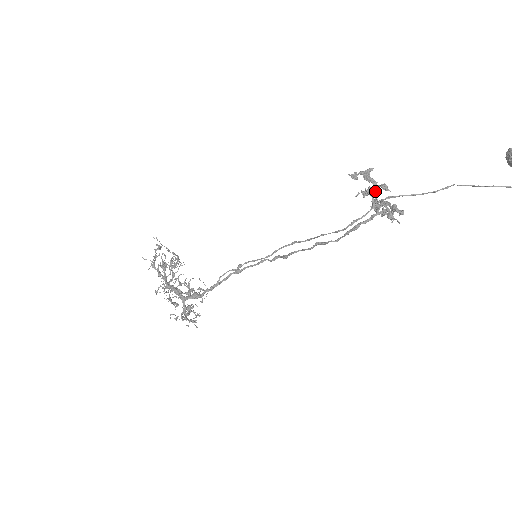
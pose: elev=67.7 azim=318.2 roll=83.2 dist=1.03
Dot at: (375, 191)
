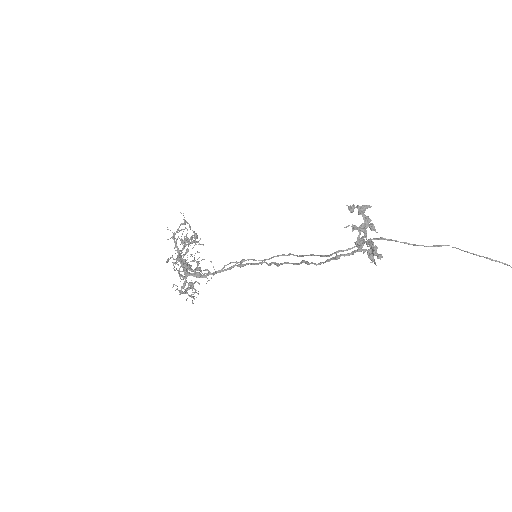
Dot at: (364, 228)
